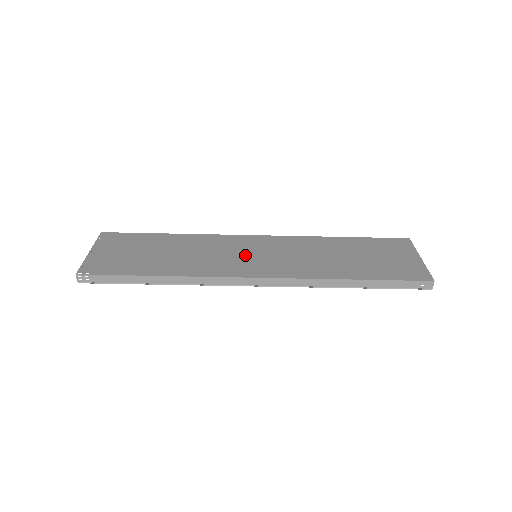
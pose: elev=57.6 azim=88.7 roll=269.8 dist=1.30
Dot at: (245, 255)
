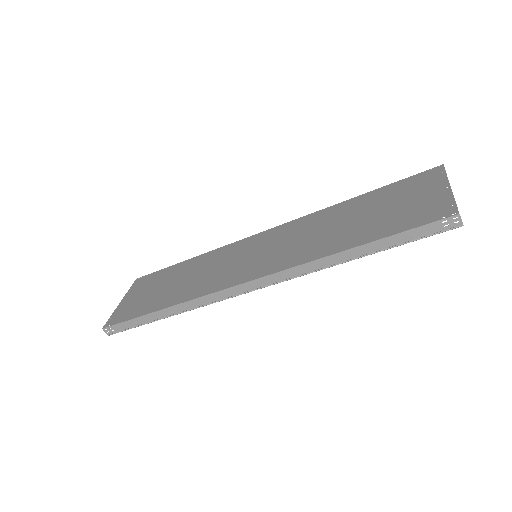
Dot at: (244, 259)
